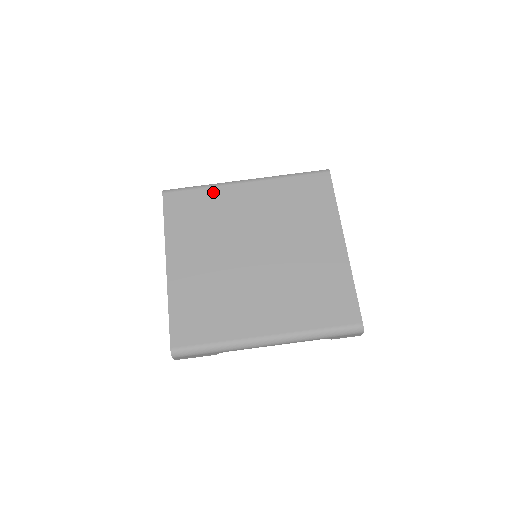
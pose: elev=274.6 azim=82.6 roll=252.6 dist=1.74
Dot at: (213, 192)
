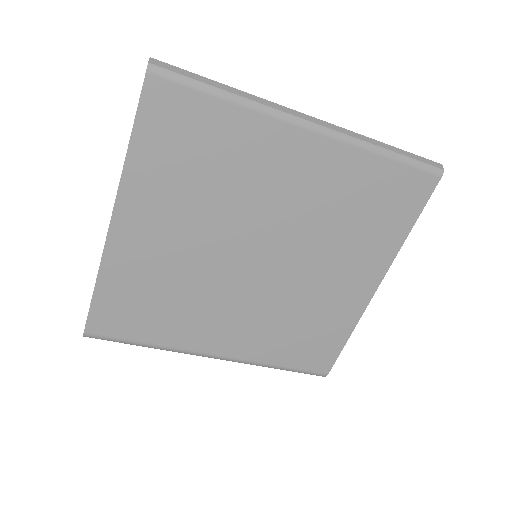
Dot at: (245, 121)
